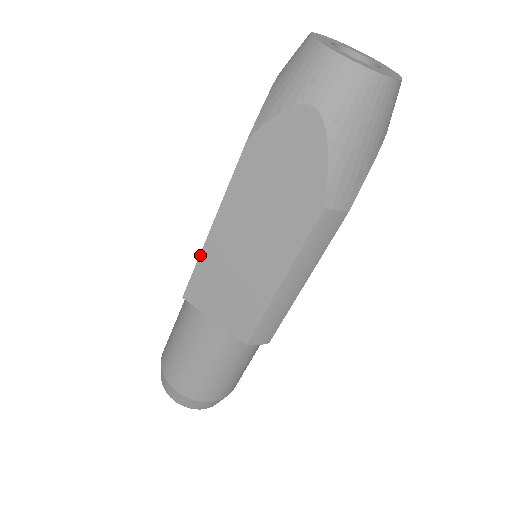
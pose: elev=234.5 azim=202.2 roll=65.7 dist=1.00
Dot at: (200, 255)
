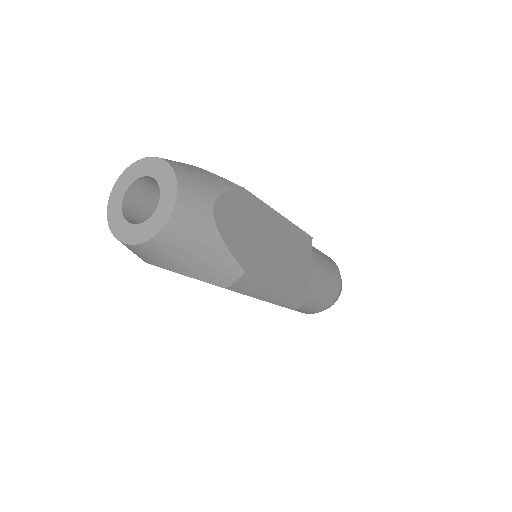
Dot at: occluded
